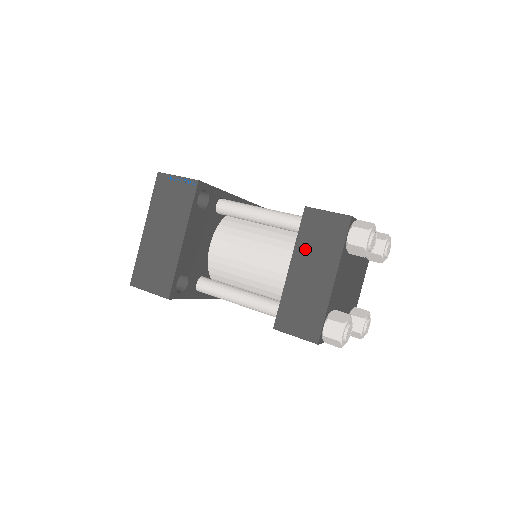
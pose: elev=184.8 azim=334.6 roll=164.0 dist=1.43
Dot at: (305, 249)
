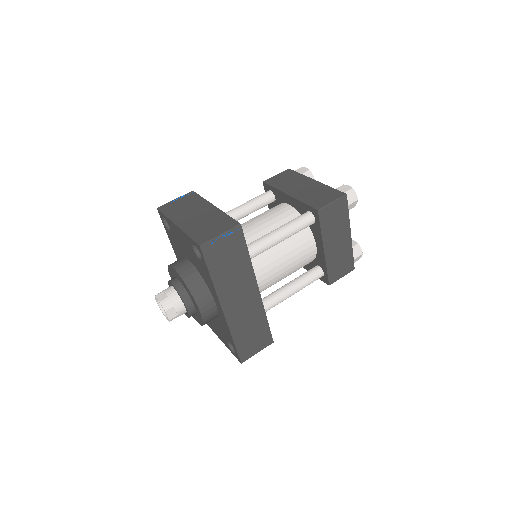
Dot at: (285, 186)
